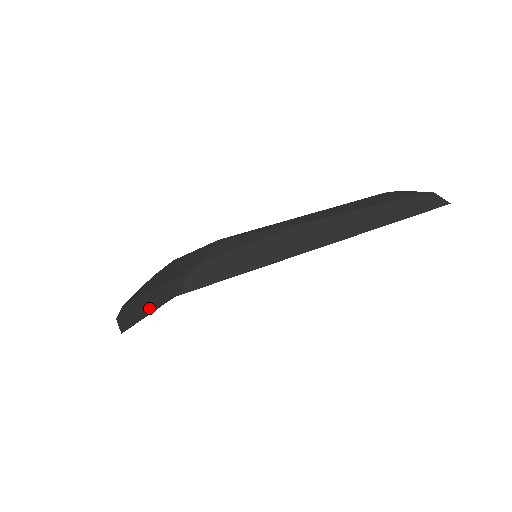
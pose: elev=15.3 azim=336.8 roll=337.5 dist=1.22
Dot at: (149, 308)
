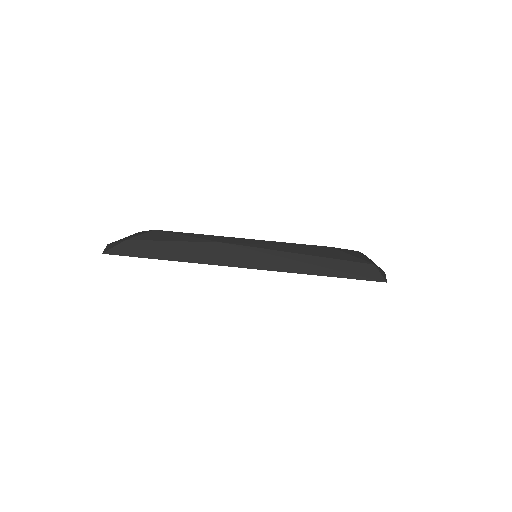
Dot at: occluded
